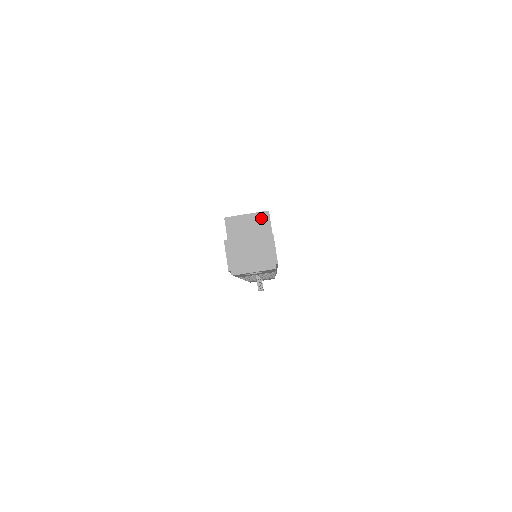
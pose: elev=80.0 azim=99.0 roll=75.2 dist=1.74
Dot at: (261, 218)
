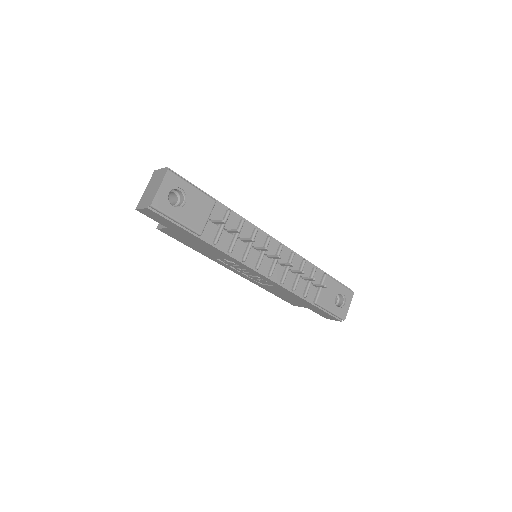
Dot at: occluded
